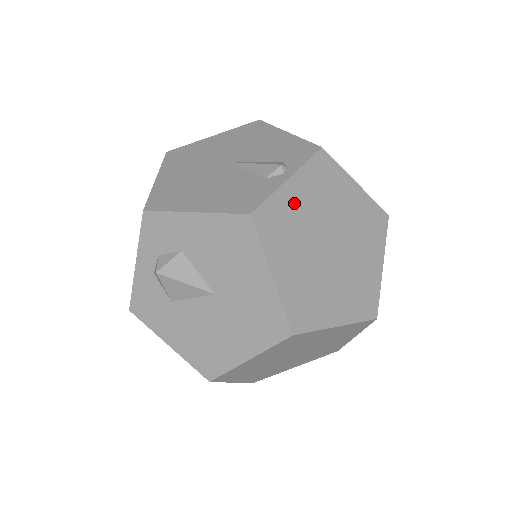
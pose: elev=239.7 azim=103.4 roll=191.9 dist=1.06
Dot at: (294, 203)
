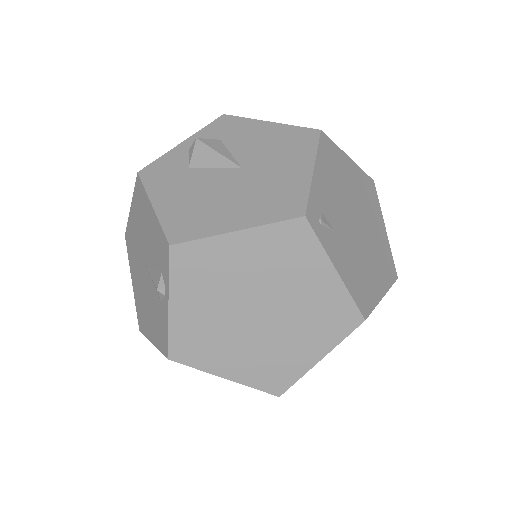
Dot at: (192, 317)
